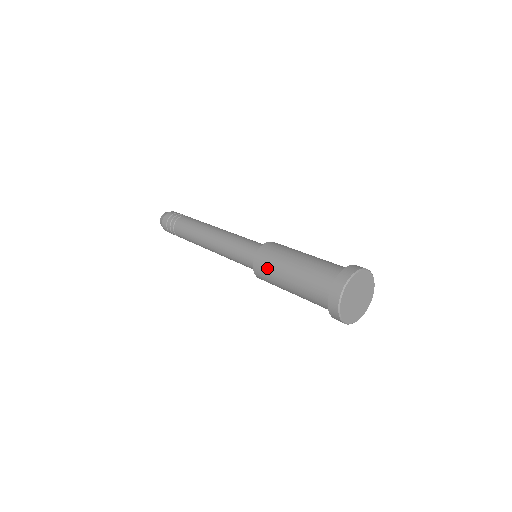
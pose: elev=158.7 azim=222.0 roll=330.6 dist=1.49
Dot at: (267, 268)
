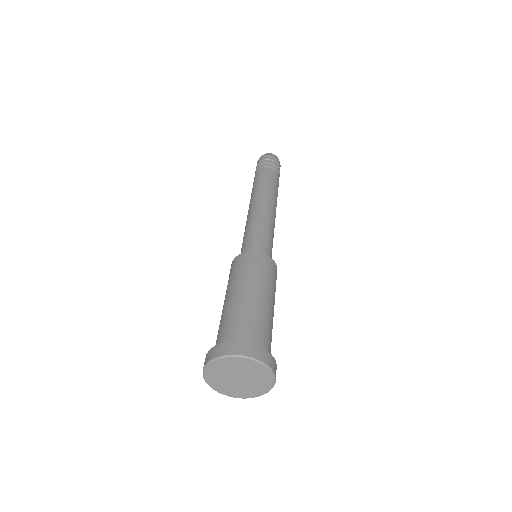
Dot at: (230, 275)
